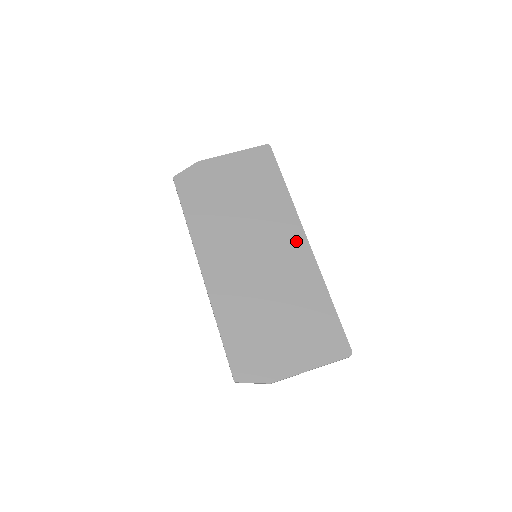
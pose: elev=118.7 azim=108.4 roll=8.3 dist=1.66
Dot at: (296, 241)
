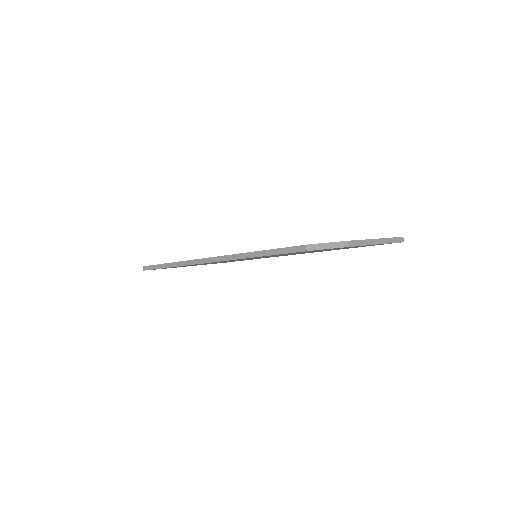
Dot at: occluded
